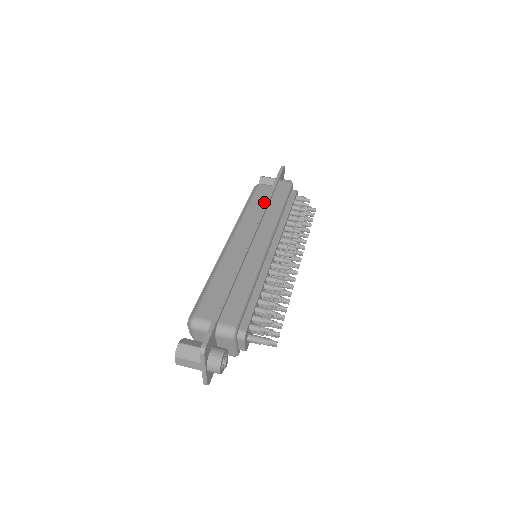
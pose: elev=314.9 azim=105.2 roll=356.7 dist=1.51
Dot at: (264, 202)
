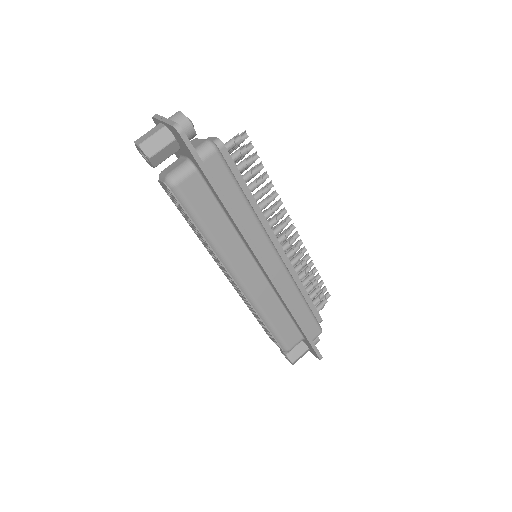
Dot at: (216, 209)
